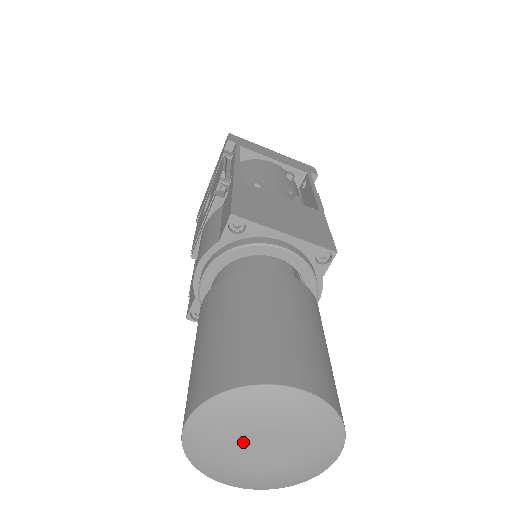
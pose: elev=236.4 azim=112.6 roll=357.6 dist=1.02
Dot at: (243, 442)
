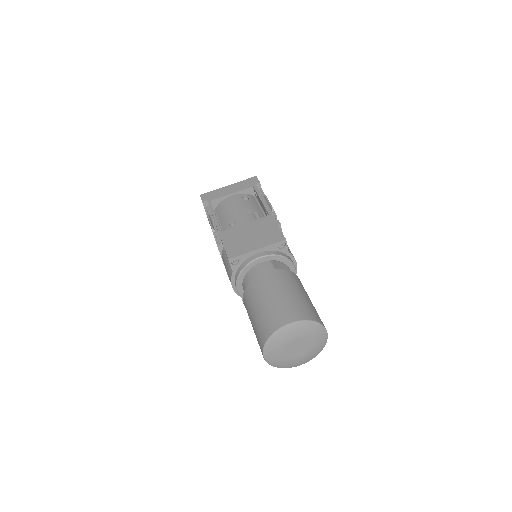
Dot at: (287, 351)
